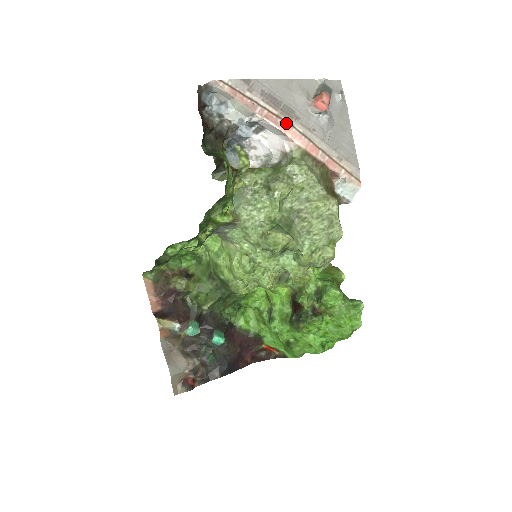
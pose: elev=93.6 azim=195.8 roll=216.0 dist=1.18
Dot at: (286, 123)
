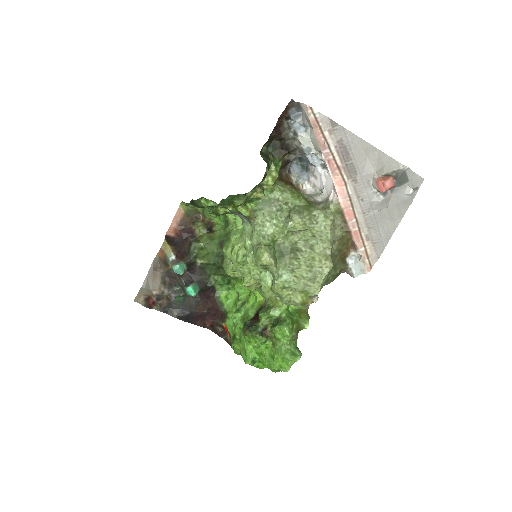
Dot at: (342, 178)
